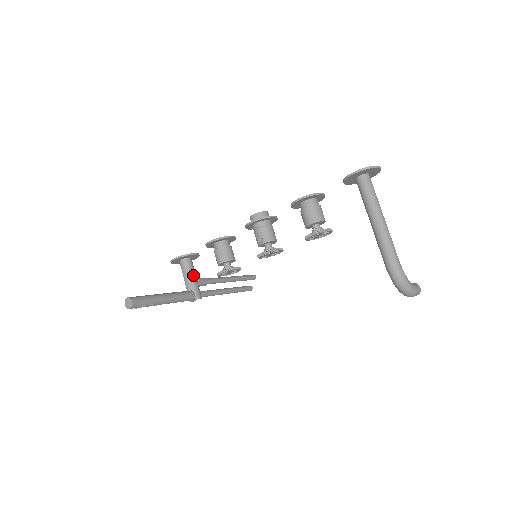
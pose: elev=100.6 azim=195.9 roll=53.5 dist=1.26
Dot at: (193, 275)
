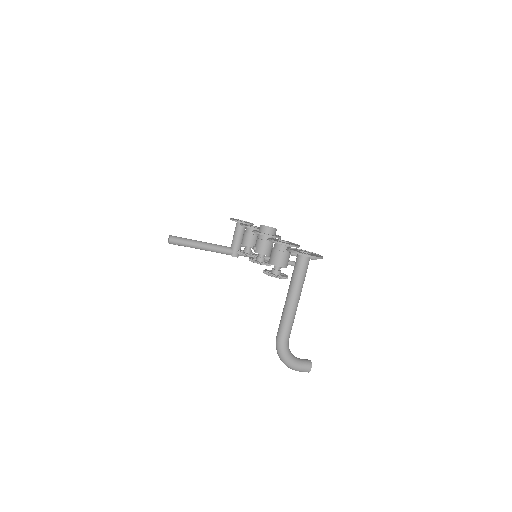
Dot at: (239, 238)
